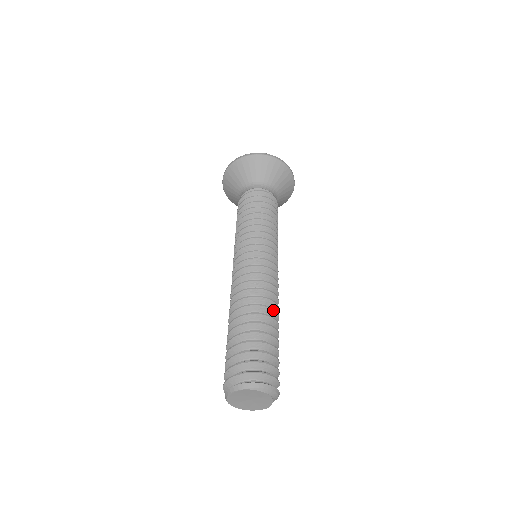
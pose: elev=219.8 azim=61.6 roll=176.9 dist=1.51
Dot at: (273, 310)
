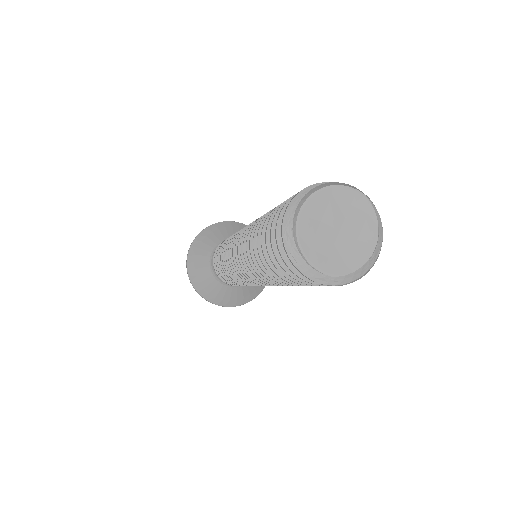
Dot at: occluded
